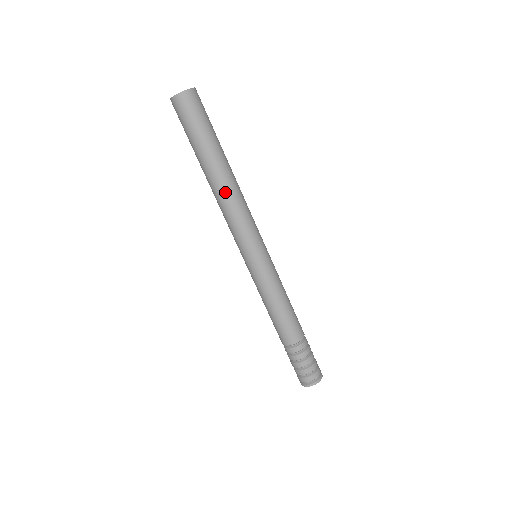
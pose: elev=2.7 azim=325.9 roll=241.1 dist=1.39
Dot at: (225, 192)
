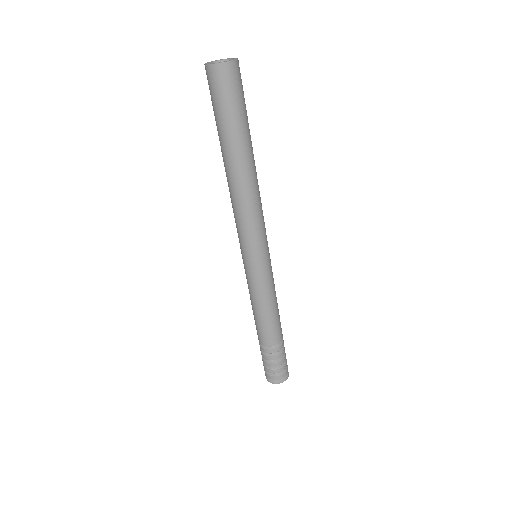
Dot at: (230, 188)
